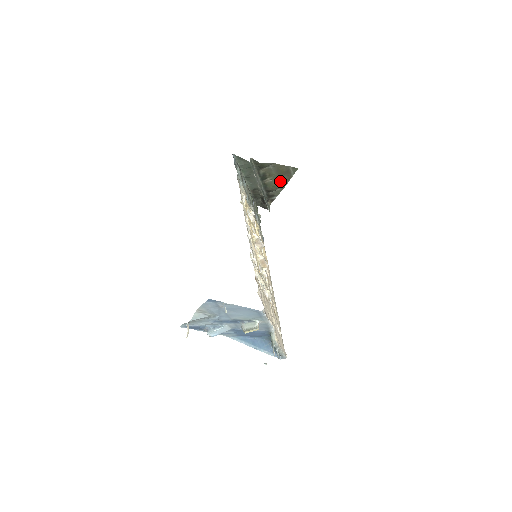
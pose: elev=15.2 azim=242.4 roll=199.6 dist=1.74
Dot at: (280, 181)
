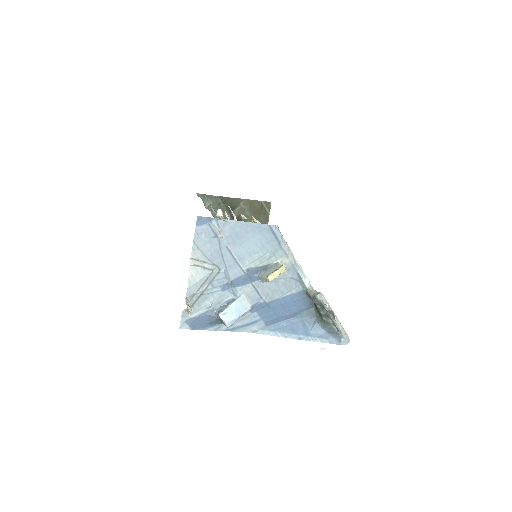
Dot at: occluded
